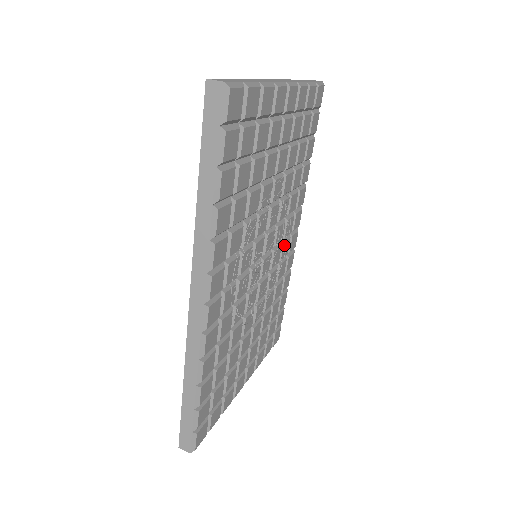
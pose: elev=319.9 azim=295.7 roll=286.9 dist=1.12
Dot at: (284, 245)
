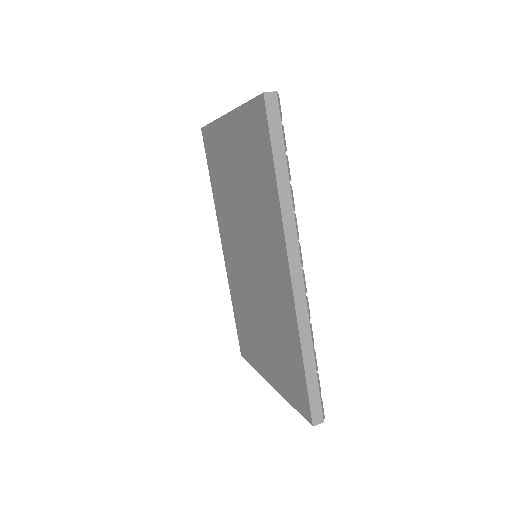
Dot at: occluded
